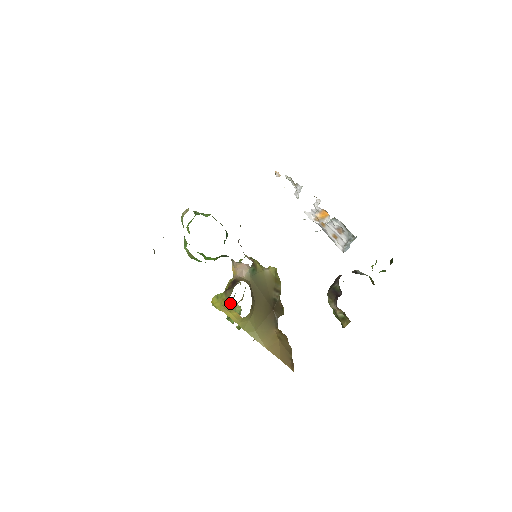
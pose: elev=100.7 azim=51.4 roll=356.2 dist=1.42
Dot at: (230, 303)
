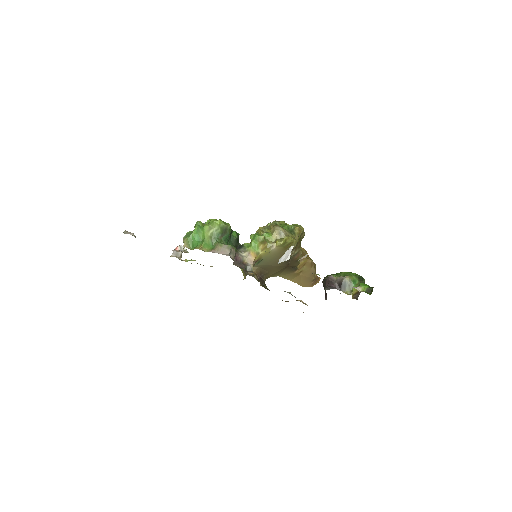
Dot at: occluded
